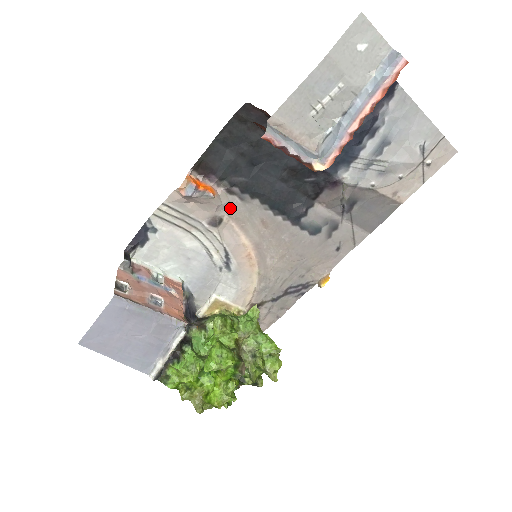
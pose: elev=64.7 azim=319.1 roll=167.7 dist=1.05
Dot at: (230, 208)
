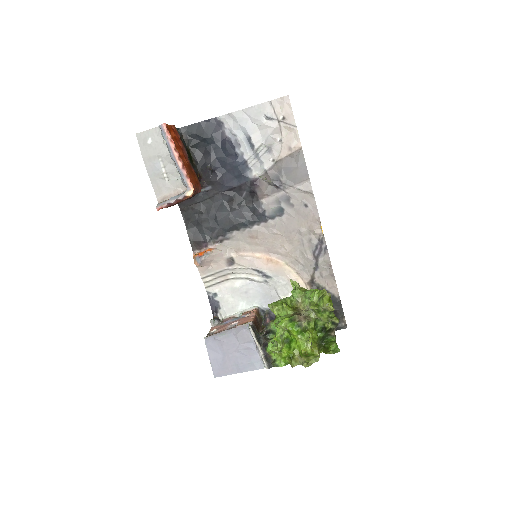
Dot at: (229, 248)
